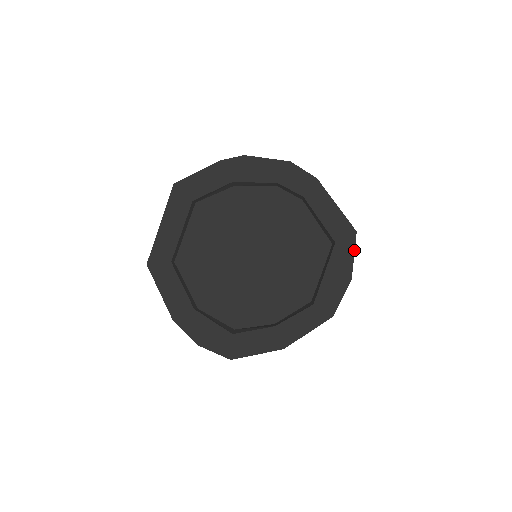
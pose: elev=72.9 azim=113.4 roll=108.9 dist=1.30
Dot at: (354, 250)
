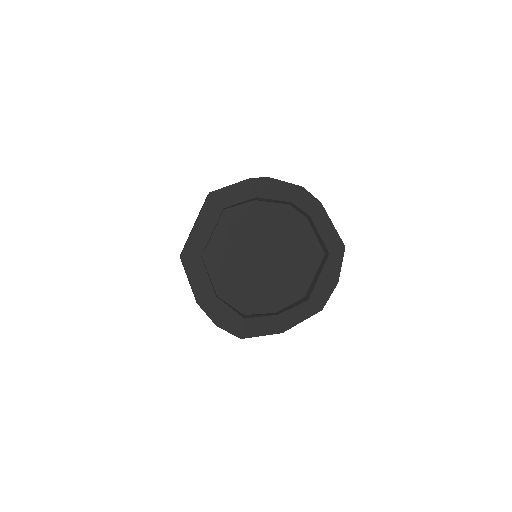
Dot at: (342, 261)
